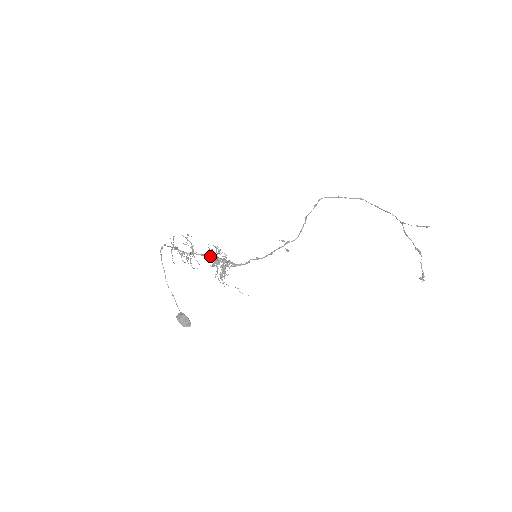
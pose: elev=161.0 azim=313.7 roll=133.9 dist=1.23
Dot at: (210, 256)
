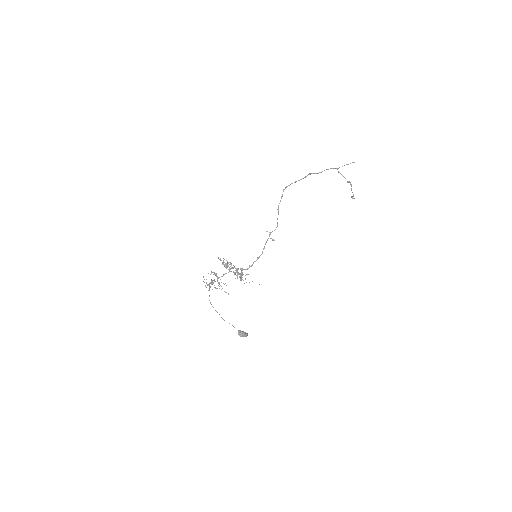
Dot at: occluded
